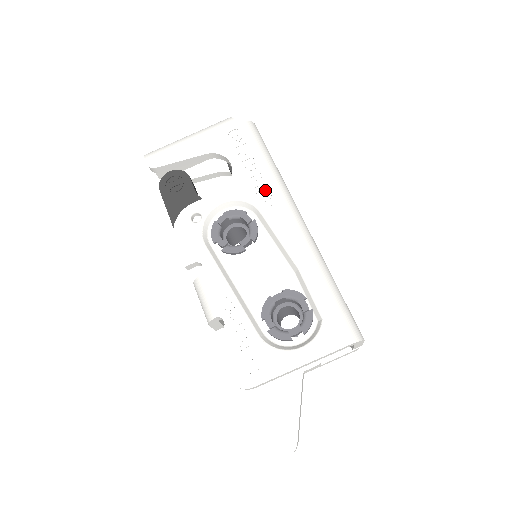
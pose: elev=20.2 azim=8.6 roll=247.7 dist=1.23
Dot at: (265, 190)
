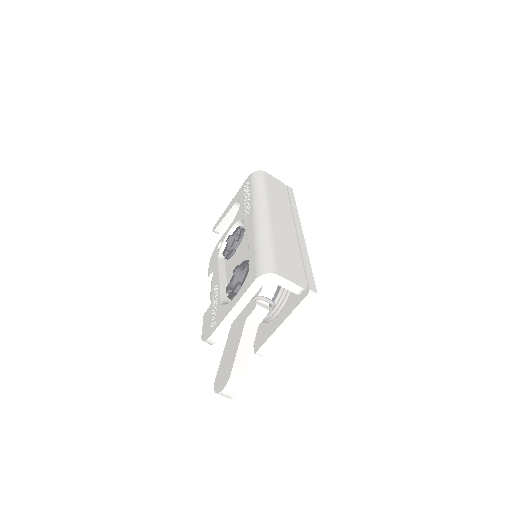
Dot at: (248, 206)
